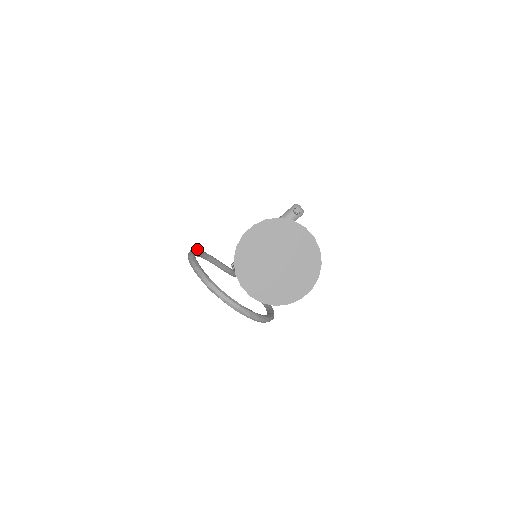
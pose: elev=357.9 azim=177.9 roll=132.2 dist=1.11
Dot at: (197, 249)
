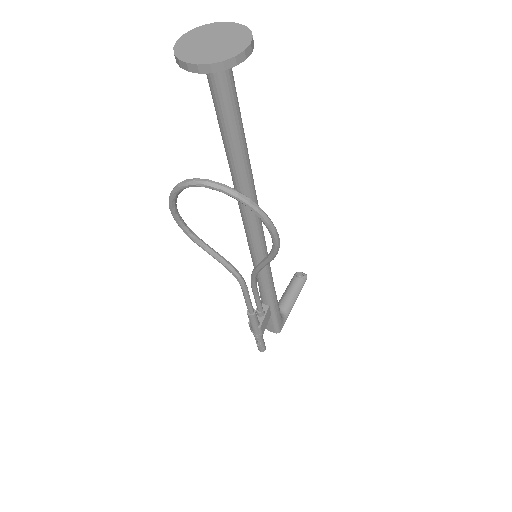
Dot at: (182, 222)
